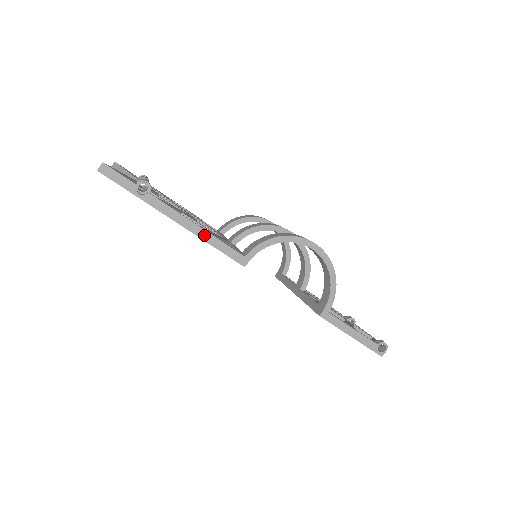
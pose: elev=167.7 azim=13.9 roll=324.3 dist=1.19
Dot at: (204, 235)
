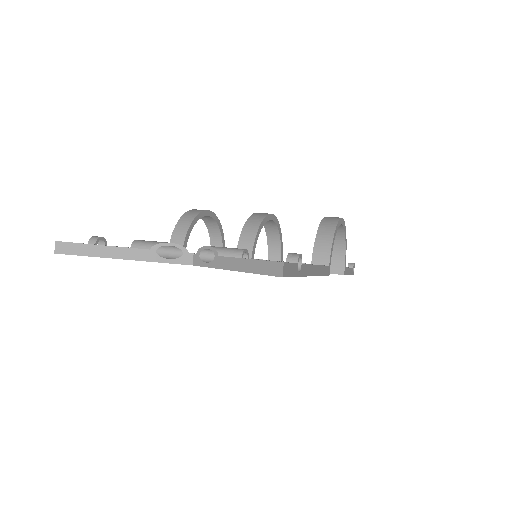
Dot at: (319, 271)
